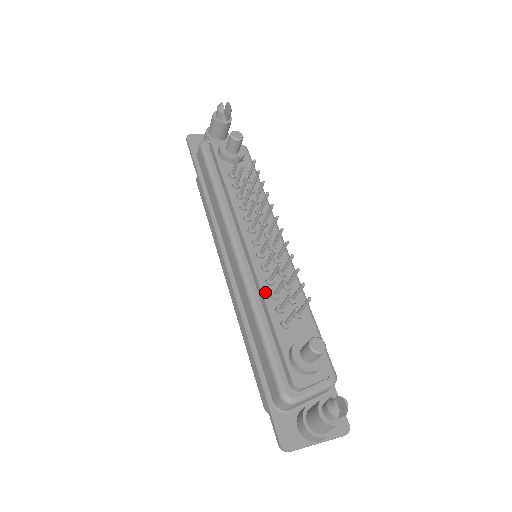
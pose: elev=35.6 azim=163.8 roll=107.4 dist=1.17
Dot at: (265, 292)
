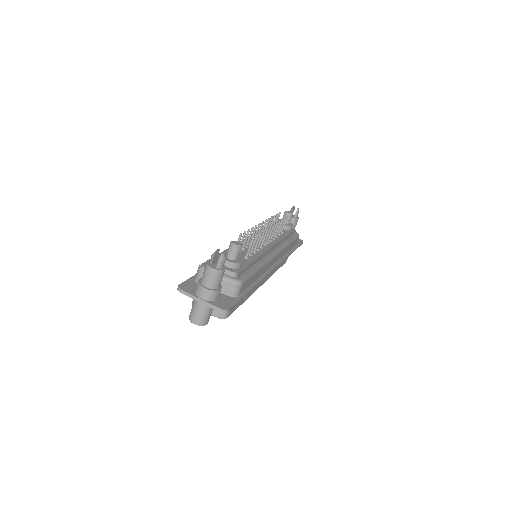
Dot at: occluded
